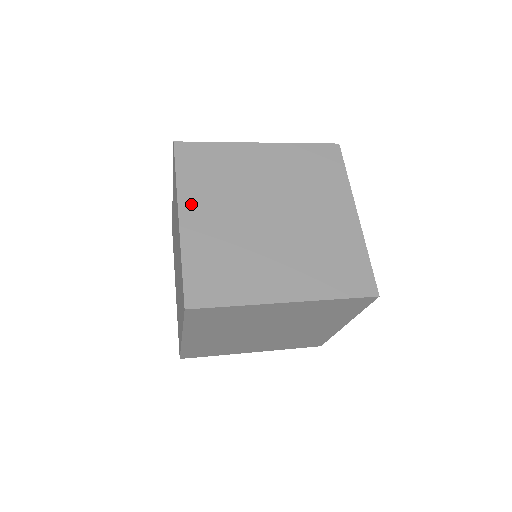
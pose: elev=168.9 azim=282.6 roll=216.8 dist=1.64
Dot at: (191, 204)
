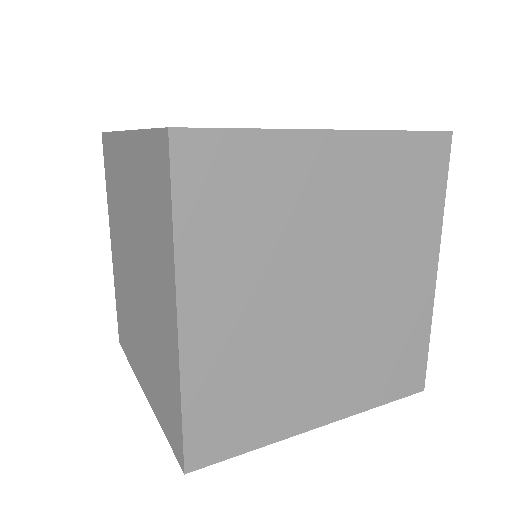
Dot at: occluded
